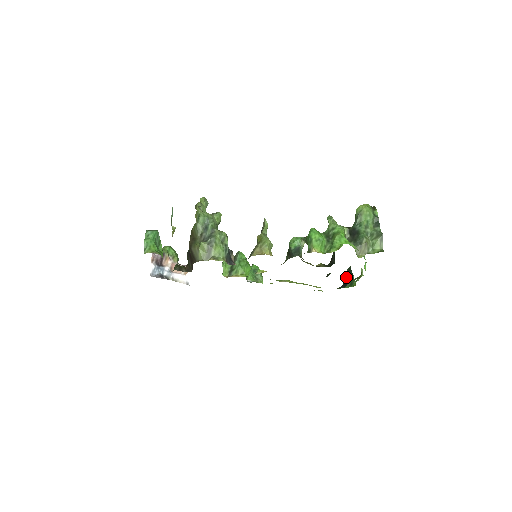
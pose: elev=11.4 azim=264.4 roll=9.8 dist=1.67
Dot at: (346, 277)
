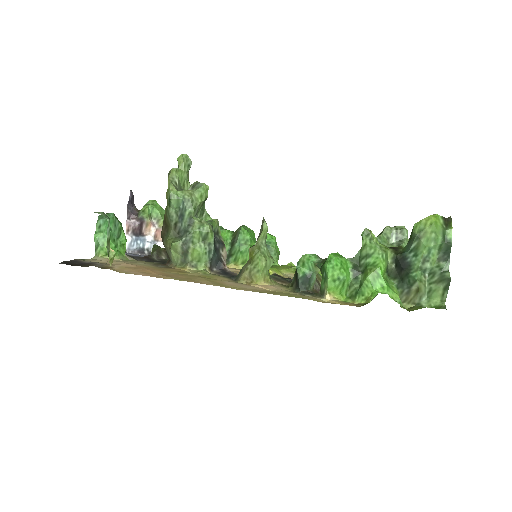
Dot at: occluded
